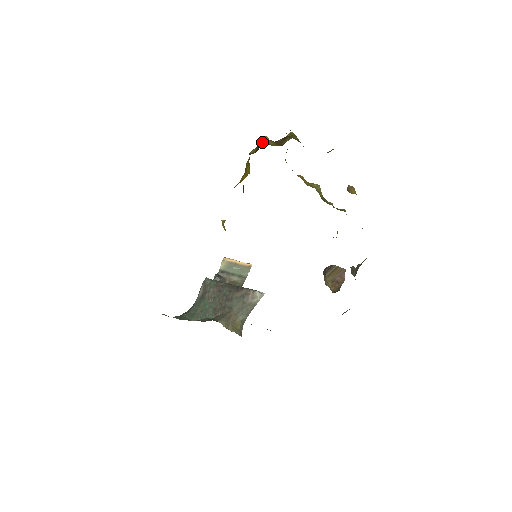
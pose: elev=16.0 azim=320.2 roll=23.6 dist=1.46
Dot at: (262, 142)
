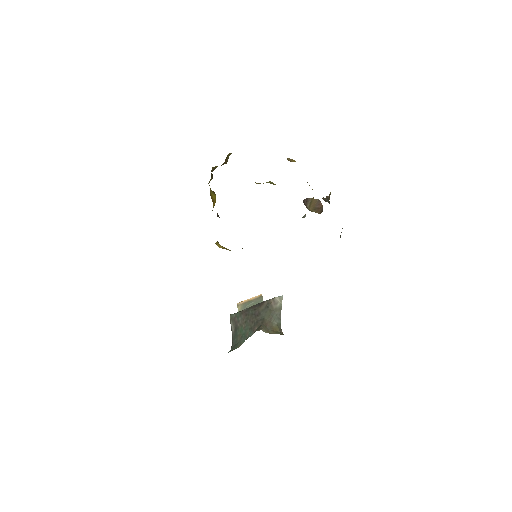
Dot at: (212, 169)
